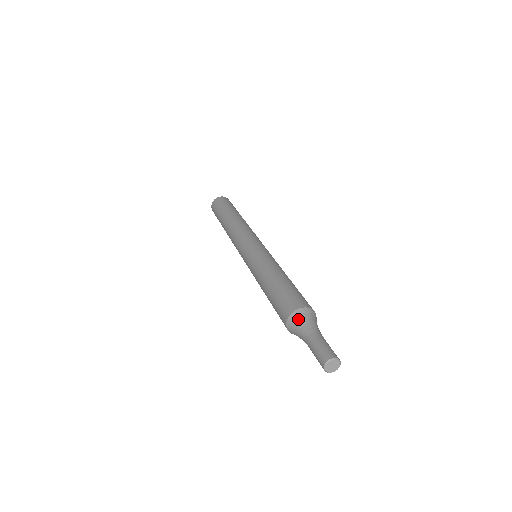
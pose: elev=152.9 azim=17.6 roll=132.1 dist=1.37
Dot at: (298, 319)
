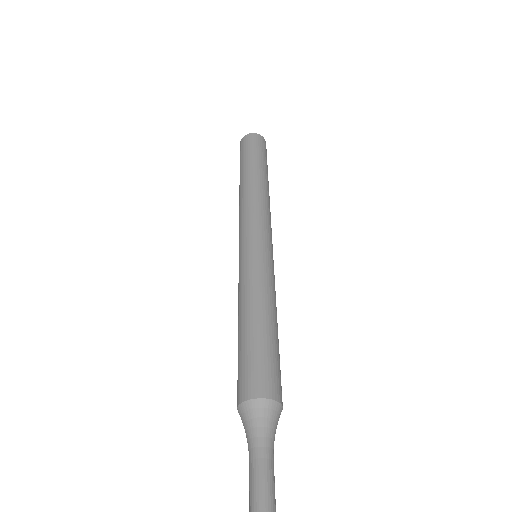
Dot at: (249, 415)
